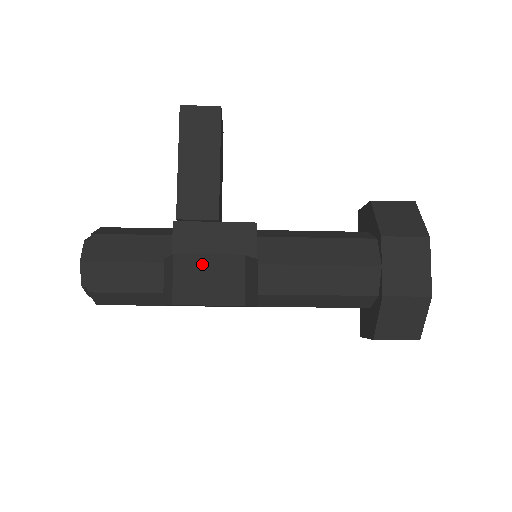
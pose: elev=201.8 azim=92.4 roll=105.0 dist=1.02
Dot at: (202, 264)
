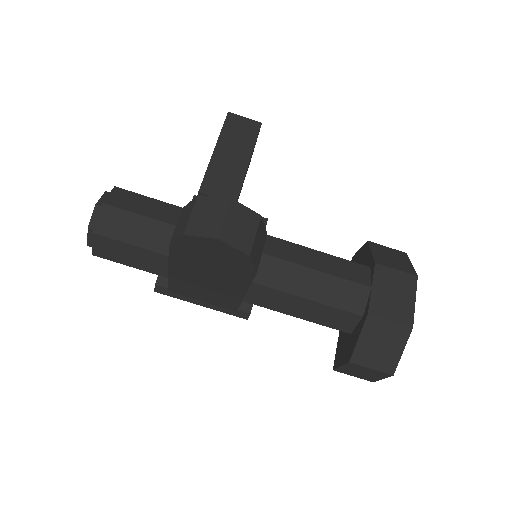
Dot at: (223, 206)
